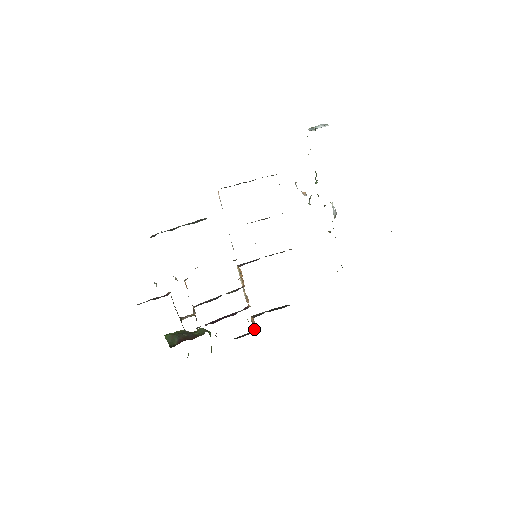
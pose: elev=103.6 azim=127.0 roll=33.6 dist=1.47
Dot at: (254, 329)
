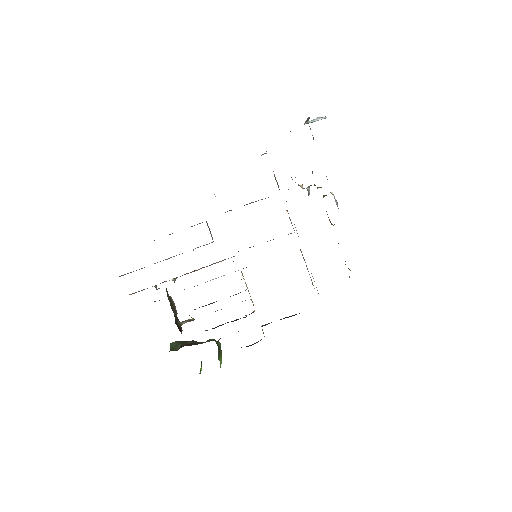
Dot at: occluded
